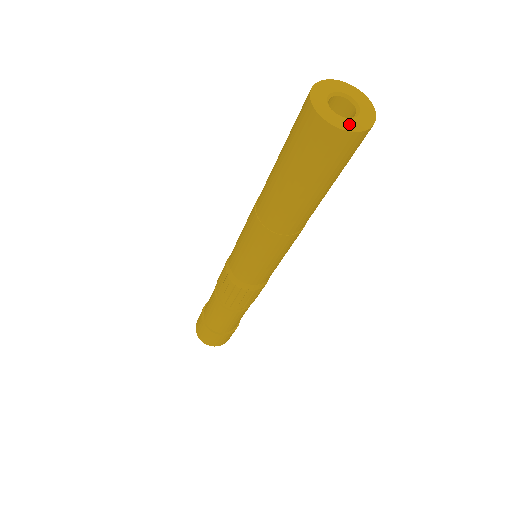
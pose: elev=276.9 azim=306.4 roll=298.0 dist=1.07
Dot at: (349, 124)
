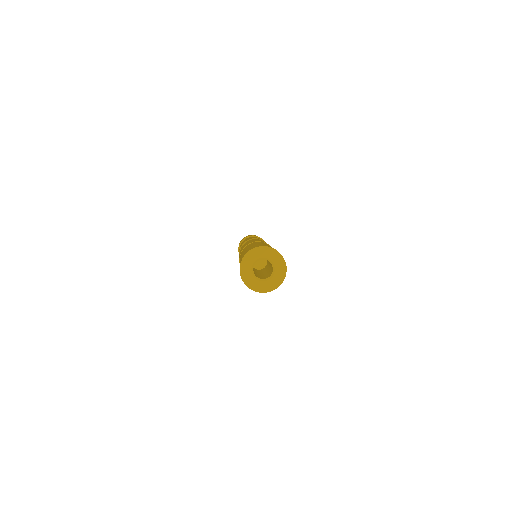
Dot at: (257, 285)
